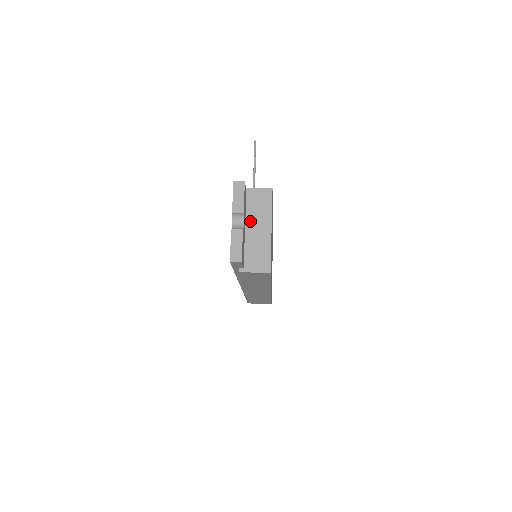
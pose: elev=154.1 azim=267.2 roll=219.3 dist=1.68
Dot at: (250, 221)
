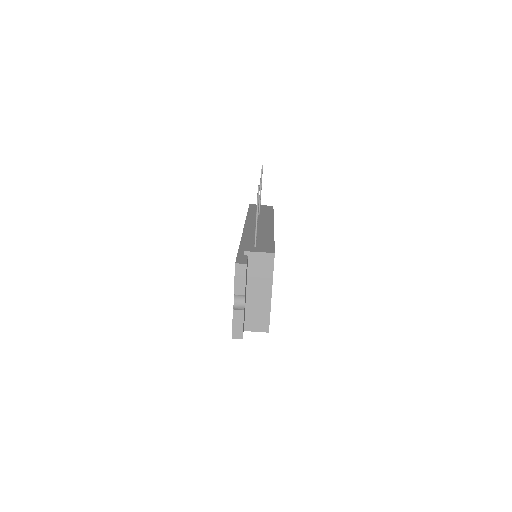
Dot at: (251, 285)
